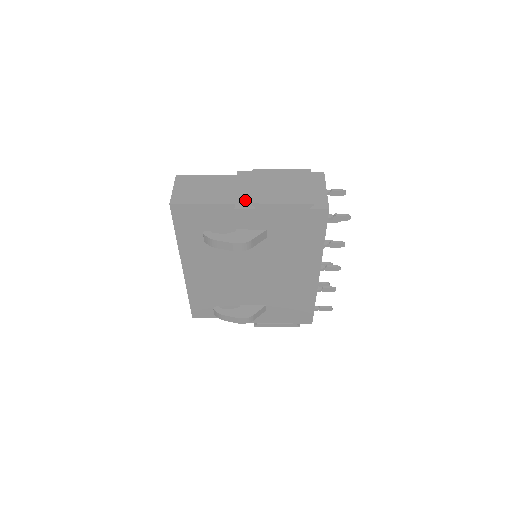
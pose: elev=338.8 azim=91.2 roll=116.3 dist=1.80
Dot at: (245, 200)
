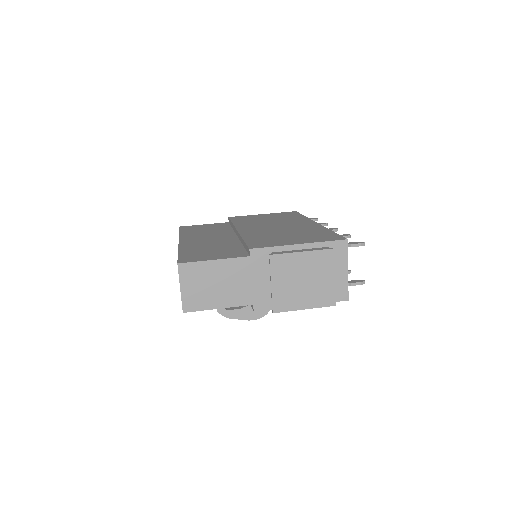
Dot at: (263, 297)
